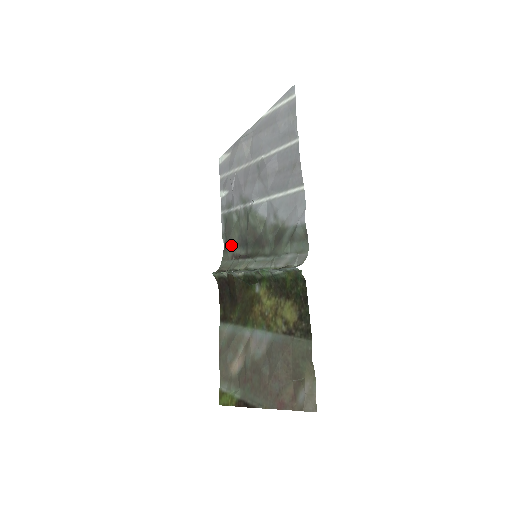
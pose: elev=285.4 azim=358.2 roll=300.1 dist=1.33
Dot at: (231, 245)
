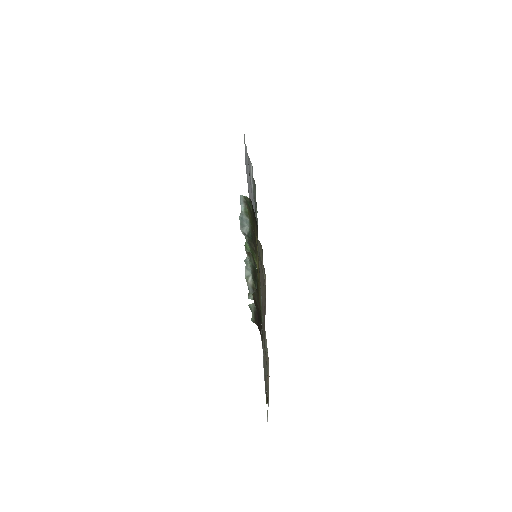
Dot at: occluded
